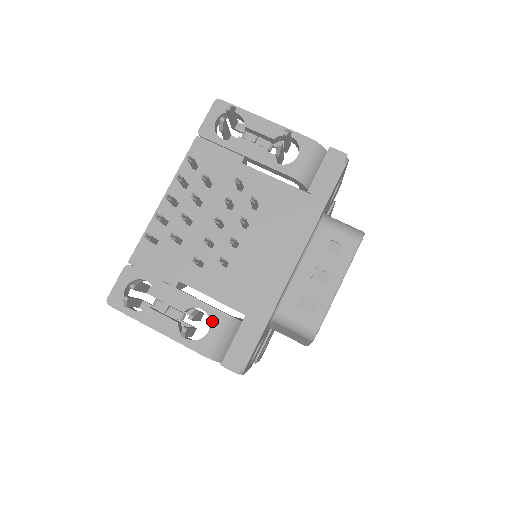
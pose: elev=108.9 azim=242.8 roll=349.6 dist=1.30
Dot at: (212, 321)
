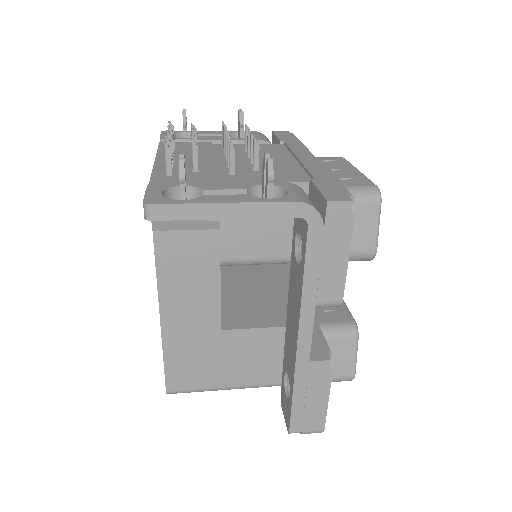
Dot at: (283, 187)
